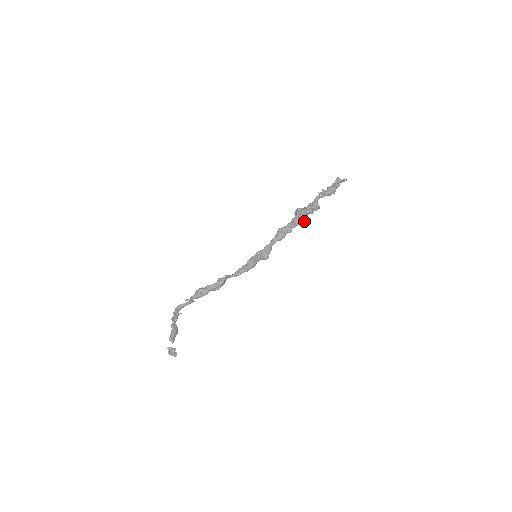
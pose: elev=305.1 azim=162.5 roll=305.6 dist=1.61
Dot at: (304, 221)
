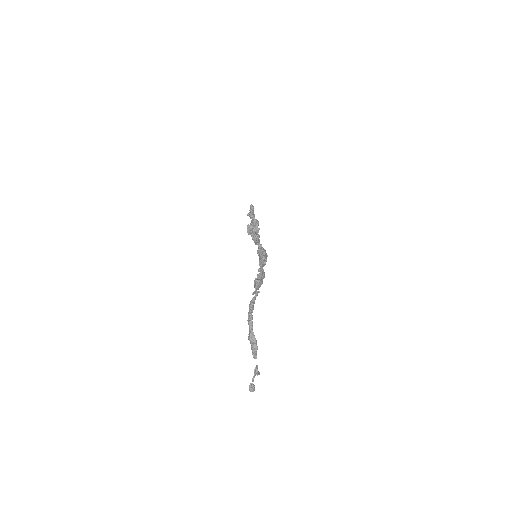
Dot at: (258, 230)
